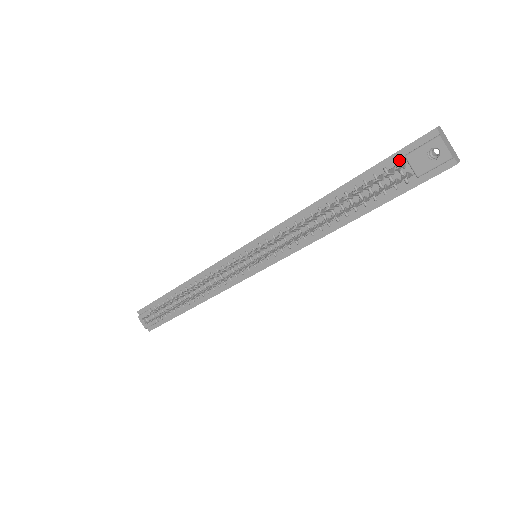
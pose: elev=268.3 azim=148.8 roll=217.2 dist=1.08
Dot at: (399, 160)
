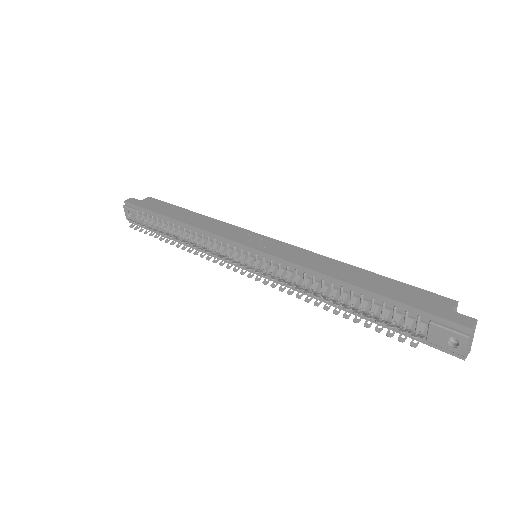
Dot at: (423, 318)
